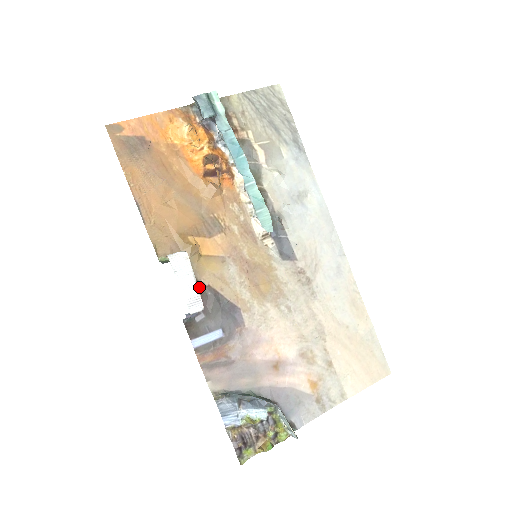
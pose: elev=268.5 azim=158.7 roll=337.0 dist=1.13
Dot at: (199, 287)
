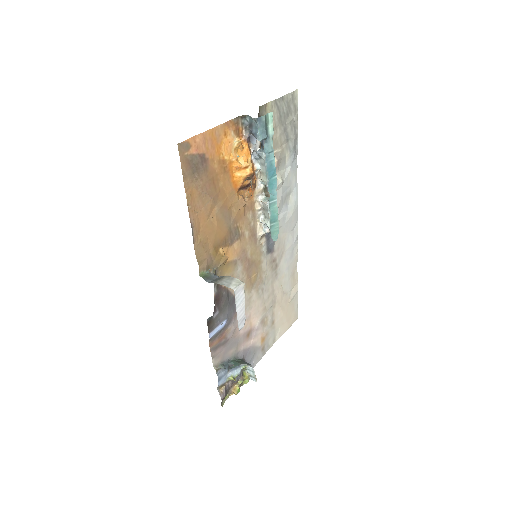
Dot at: (219, 290)
